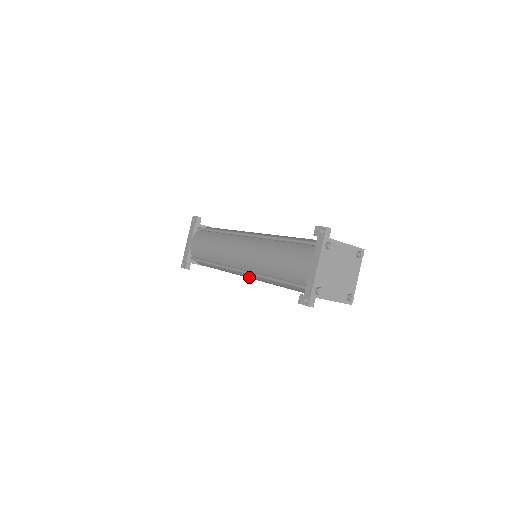
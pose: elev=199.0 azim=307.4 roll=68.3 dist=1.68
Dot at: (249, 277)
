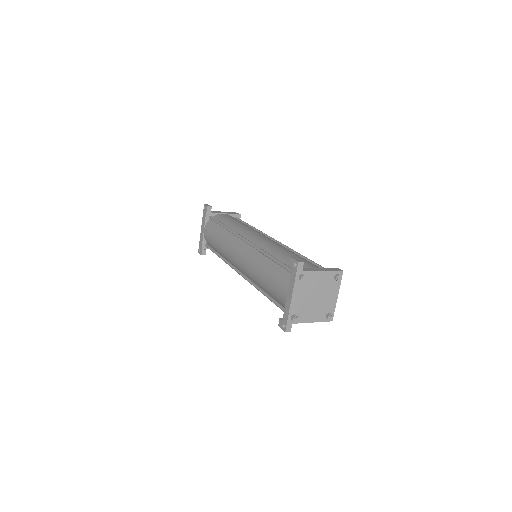
Dot at: occluded
